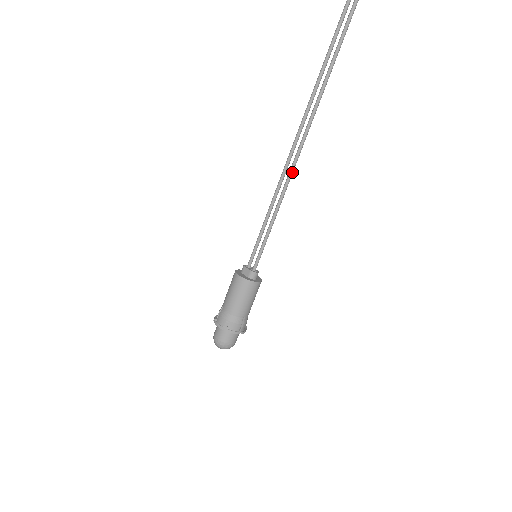
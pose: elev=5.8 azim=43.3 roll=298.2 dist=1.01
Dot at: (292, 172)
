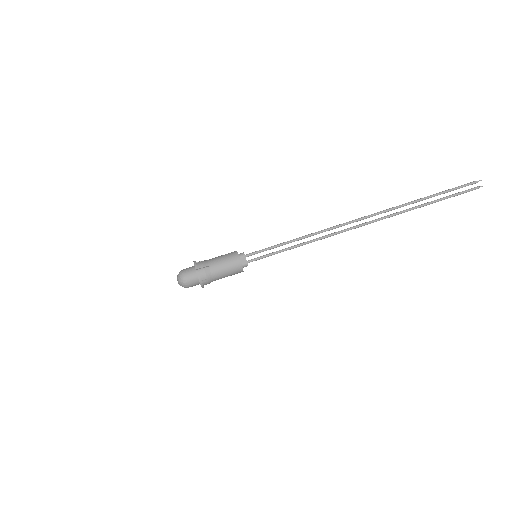
Dot at: (321, 239)
